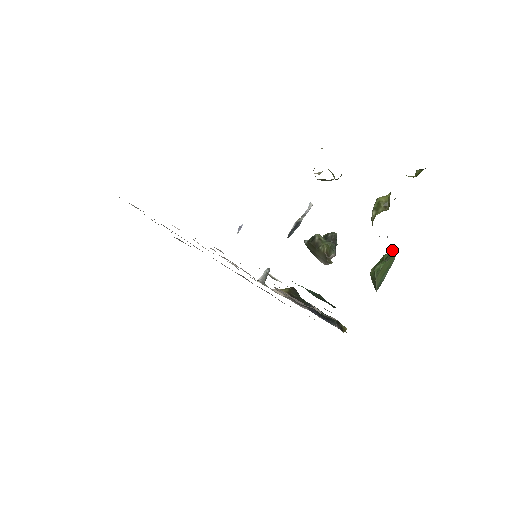
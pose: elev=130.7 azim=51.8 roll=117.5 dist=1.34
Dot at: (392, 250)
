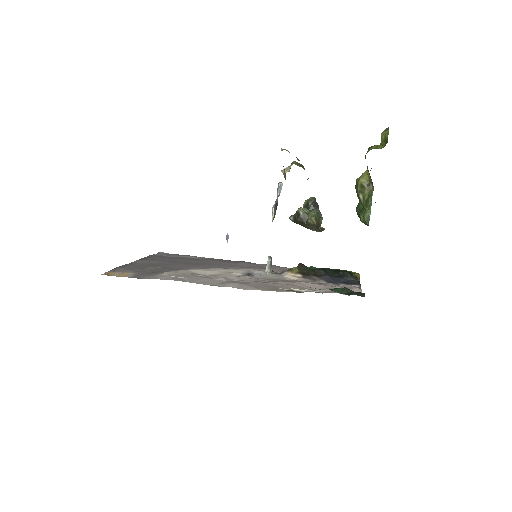
Dot at: occluded
